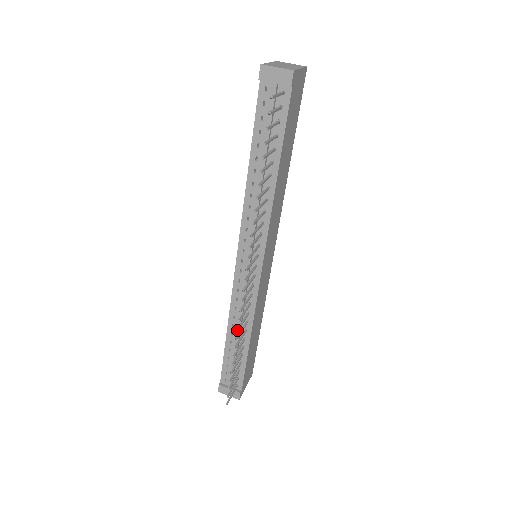
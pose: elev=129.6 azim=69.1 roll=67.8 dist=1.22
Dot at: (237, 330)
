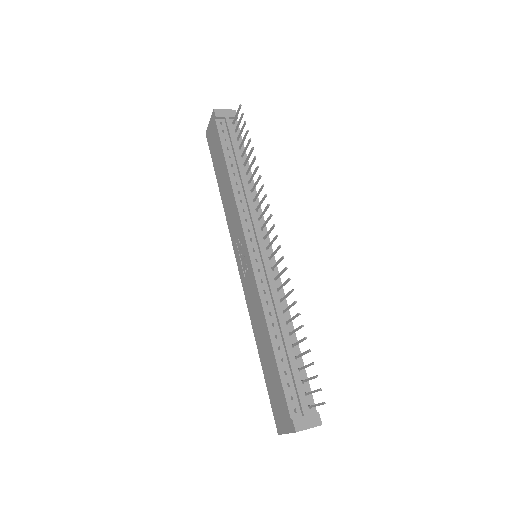
Dot at: (293, 289)
